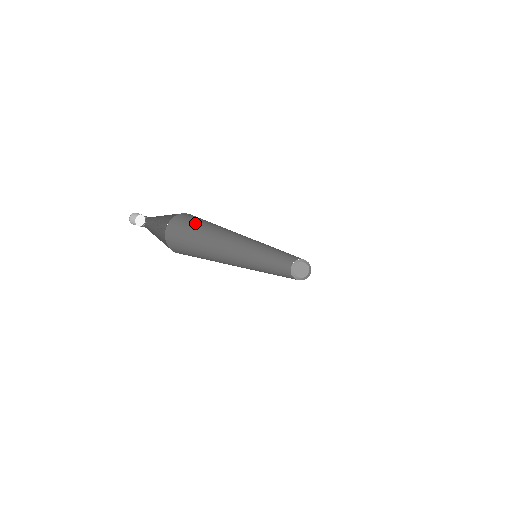
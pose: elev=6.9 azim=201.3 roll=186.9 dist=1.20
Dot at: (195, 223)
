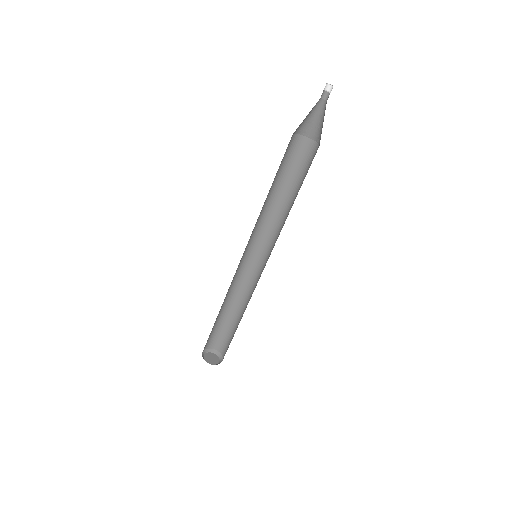
Dot at: (281, 162)
